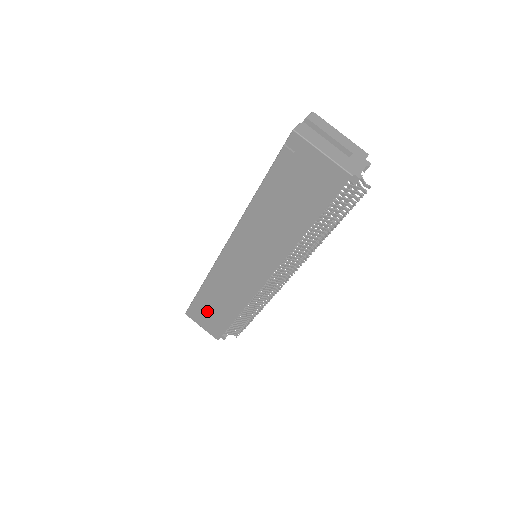
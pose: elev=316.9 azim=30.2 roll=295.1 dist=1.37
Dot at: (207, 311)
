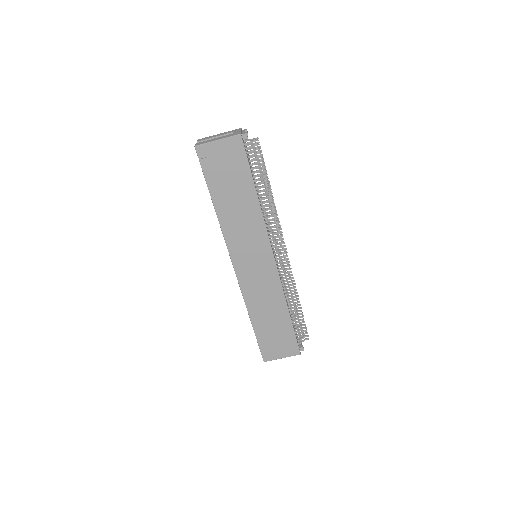
Dot at: (272, 337)
